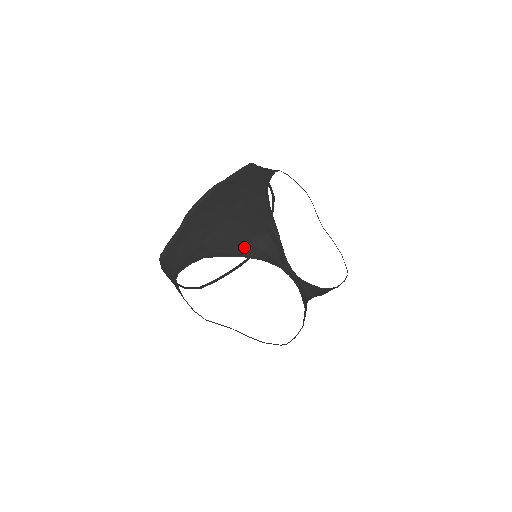
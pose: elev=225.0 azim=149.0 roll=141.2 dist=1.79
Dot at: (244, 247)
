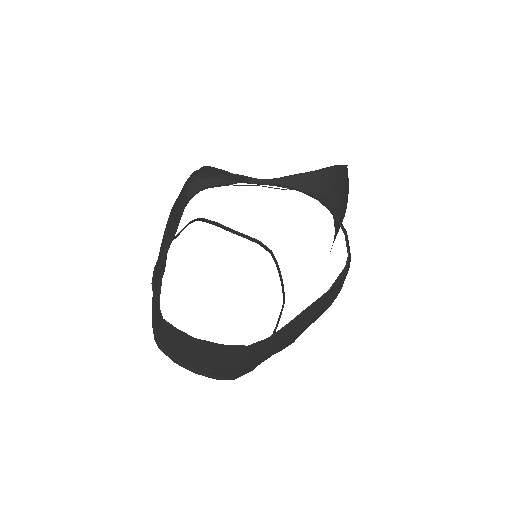
Dot at: (183, 201)
